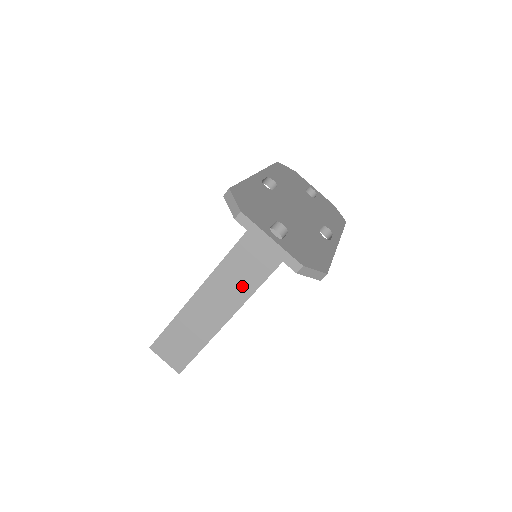
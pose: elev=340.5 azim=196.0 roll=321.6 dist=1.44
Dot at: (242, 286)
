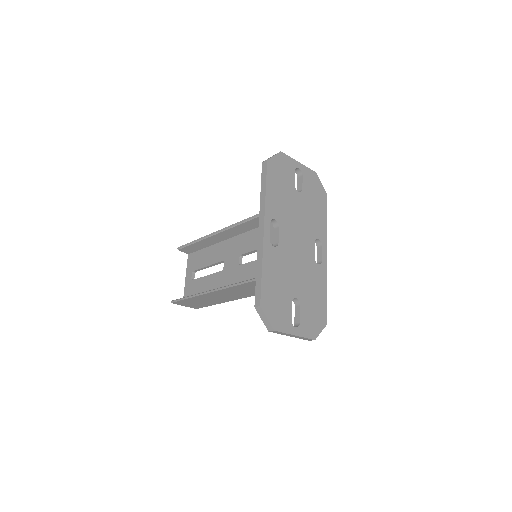
Dot at: (252, 292)
